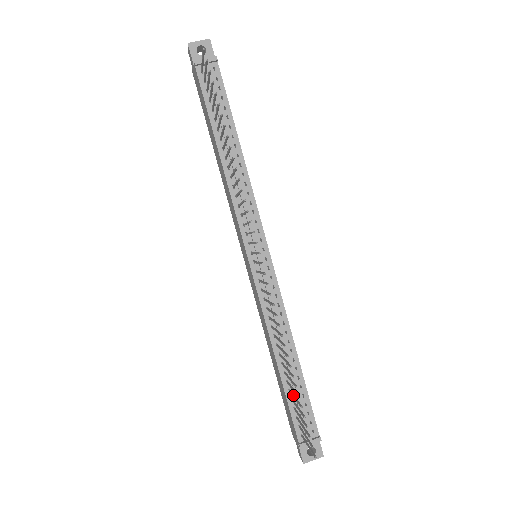
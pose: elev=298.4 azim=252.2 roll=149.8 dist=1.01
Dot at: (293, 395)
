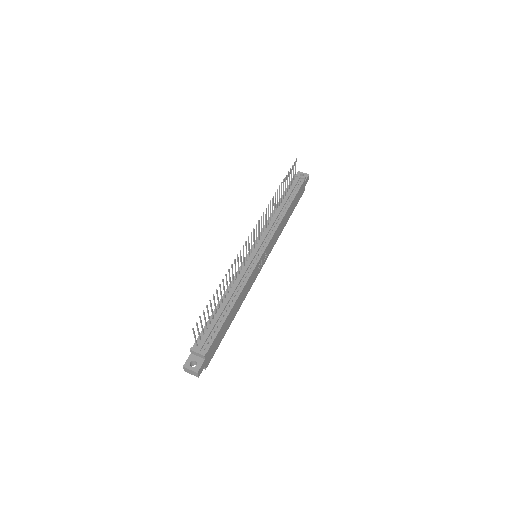
Dot at: (212, 311)
